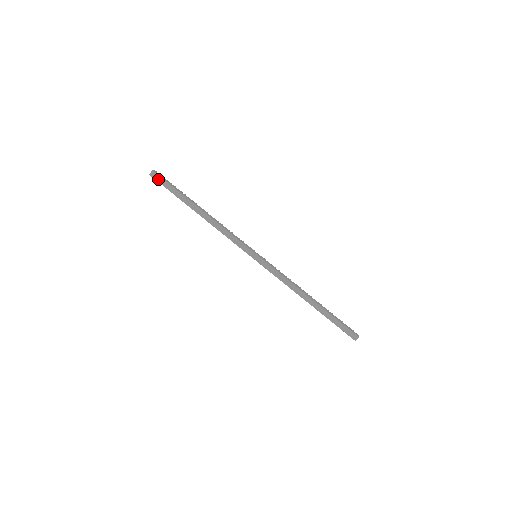
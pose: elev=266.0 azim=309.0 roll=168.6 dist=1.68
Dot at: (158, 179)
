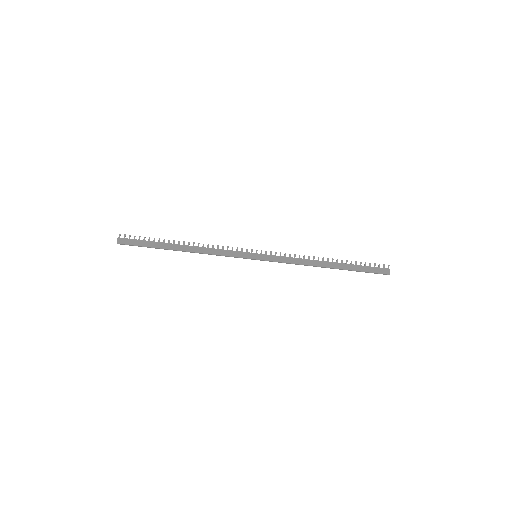
Dot at: occluded
